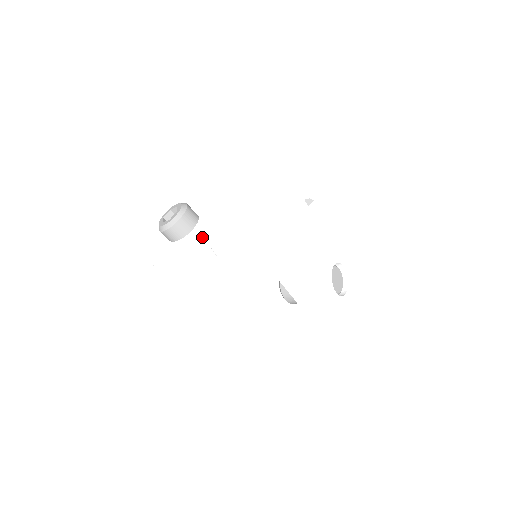
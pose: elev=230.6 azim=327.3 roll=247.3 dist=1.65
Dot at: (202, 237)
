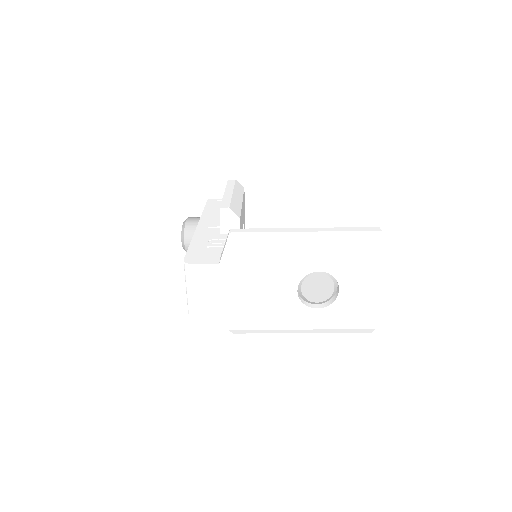
Dot at: occluded
